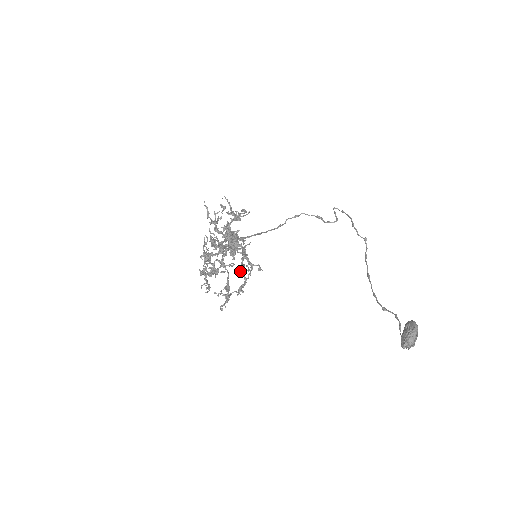
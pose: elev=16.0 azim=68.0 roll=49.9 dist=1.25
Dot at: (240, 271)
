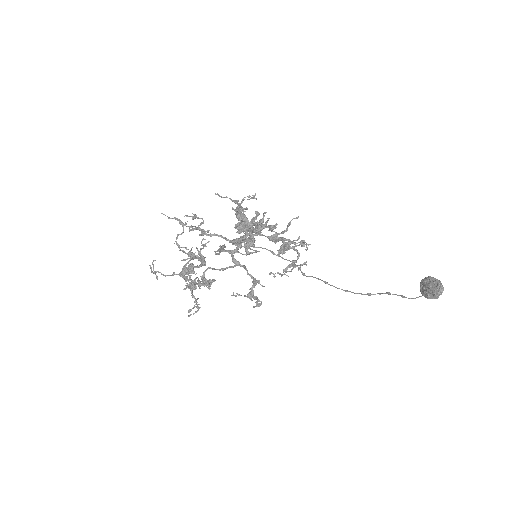
Dot at: (289, 247)
